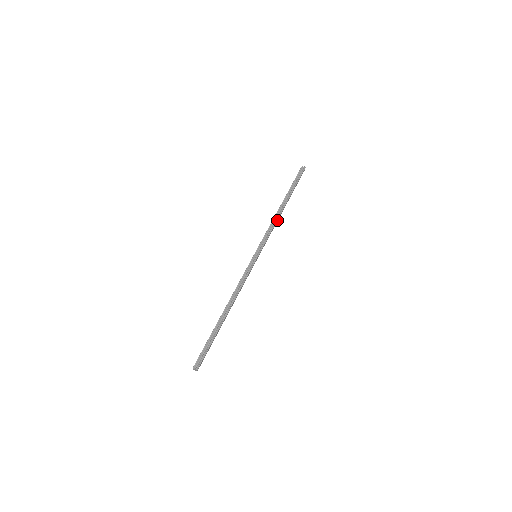
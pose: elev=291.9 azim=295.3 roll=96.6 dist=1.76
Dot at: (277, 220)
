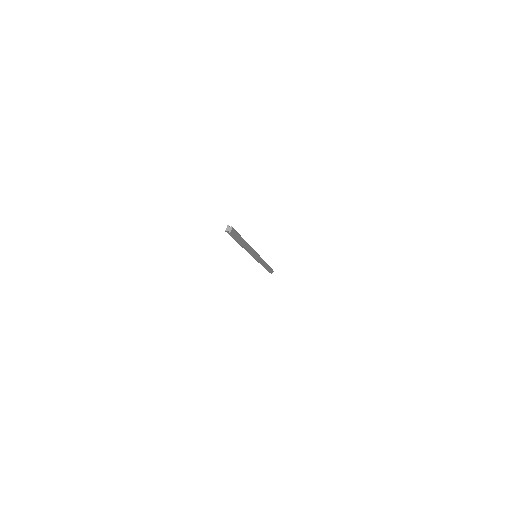
Dot at: (264, 263)
